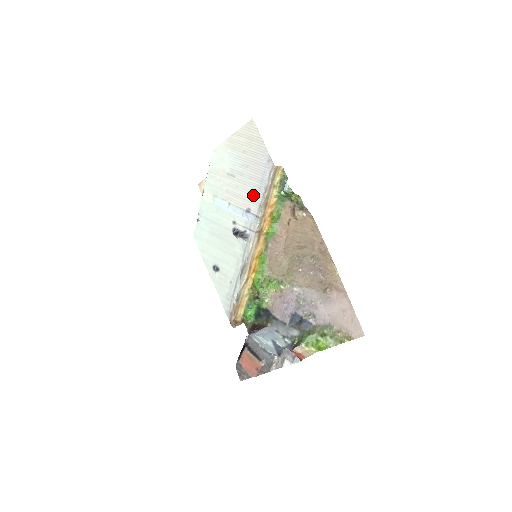
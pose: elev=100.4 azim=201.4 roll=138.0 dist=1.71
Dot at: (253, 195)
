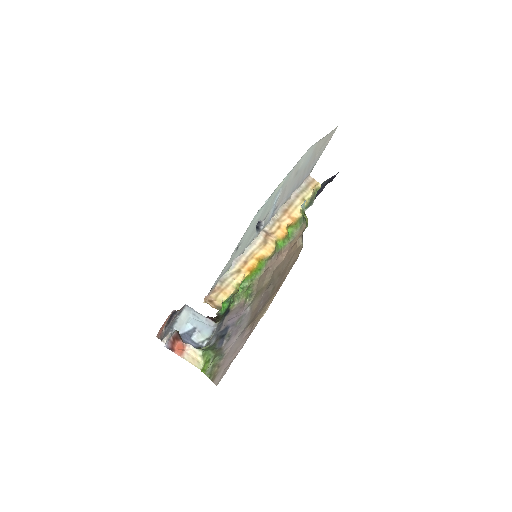
Dot at: (286, 196)
